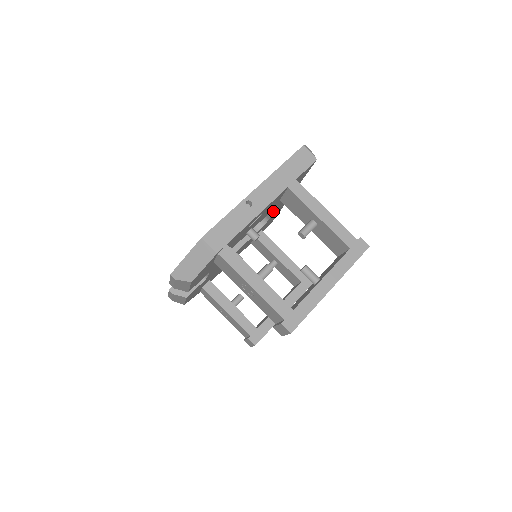
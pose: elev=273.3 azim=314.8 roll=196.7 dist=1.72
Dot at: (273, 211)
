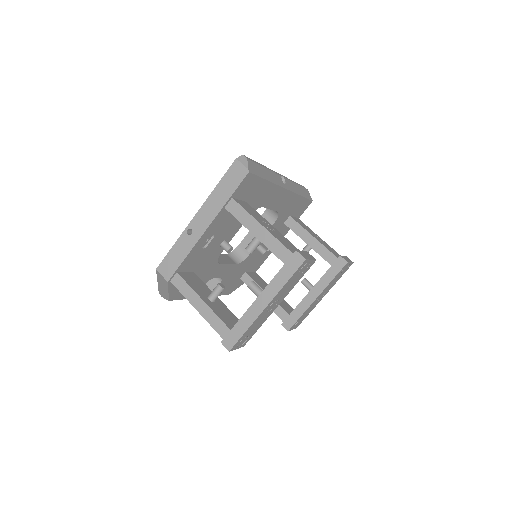
Dot at: (268, 208)
